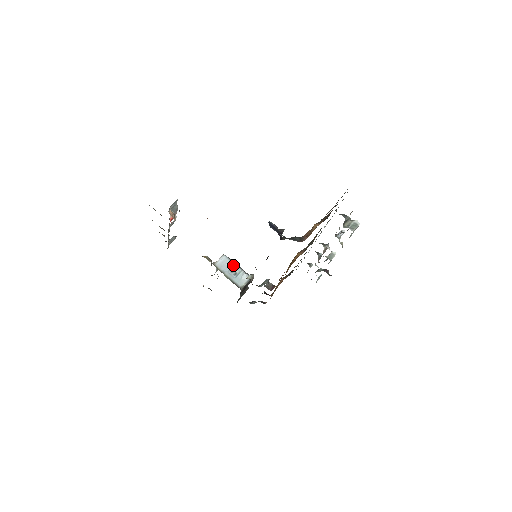
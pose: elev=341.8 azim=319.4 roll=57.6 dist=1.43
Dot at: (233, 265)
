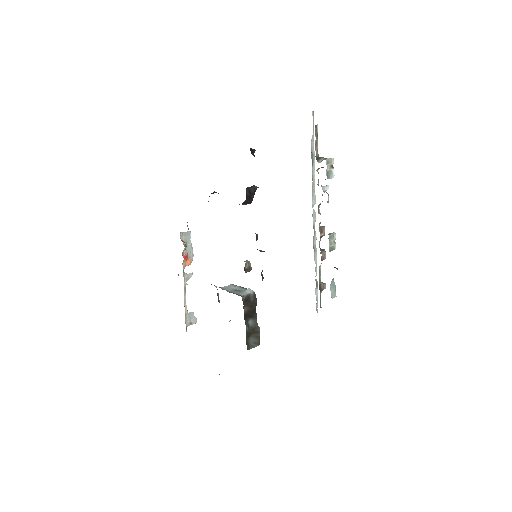
Dot at: (238, 287)
